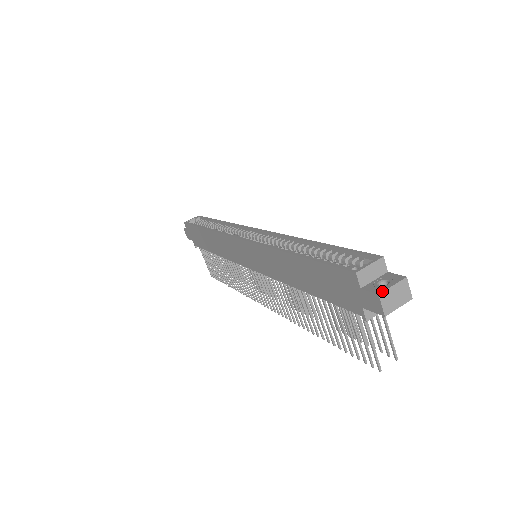
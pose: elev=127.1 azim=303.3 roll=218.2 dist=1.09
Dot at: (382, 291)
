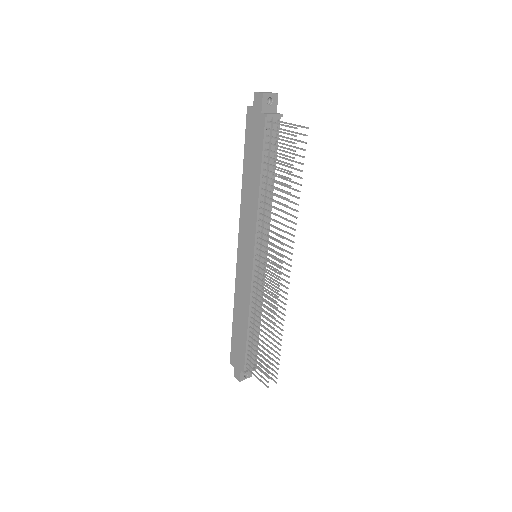
Dot at: (256, 92)
